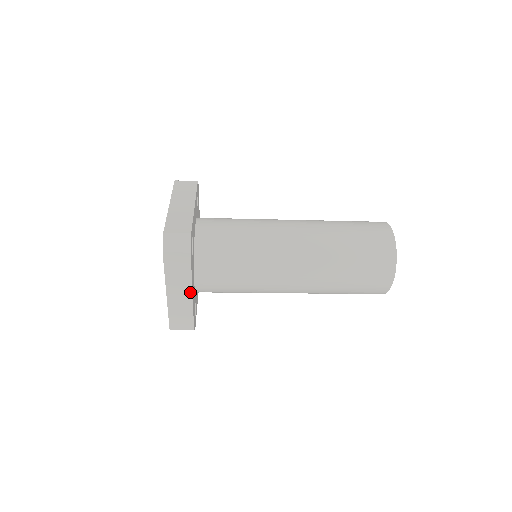
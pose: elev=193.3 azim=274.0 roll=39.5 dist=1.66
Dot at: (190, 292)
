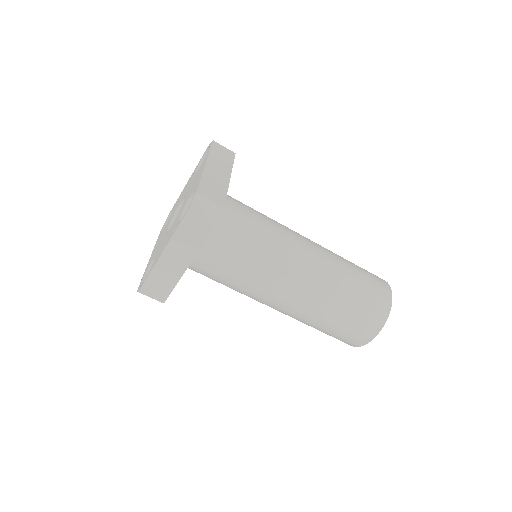
Dot at: (186, 265)
